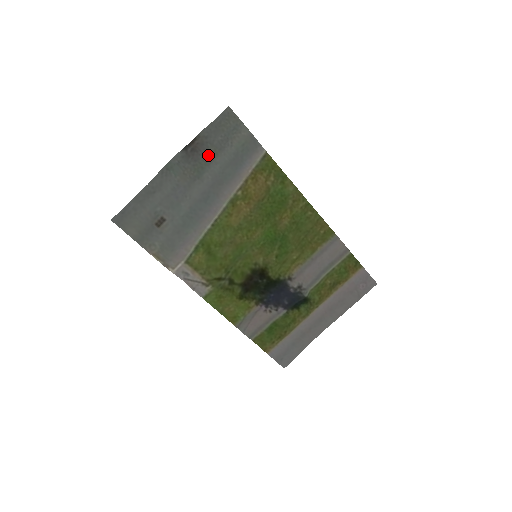
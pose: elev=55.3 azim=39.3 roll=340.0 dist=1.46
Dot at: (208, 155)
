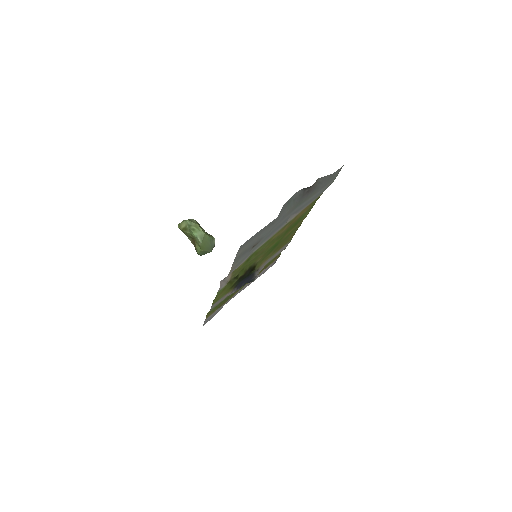
Dot at: (310, 195)
